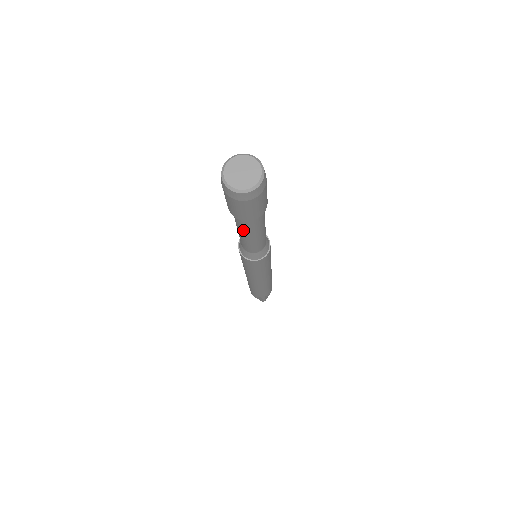
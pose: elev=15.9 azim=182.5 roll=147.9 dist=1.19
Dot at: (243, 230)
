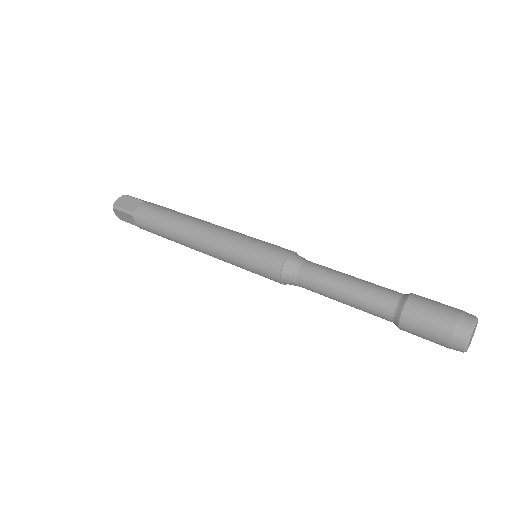
Dot at: occluded
